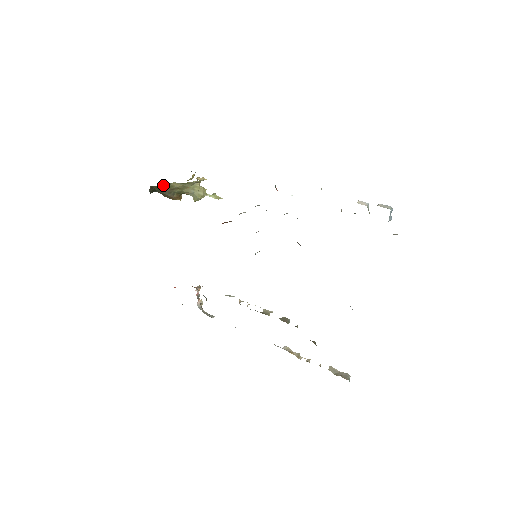
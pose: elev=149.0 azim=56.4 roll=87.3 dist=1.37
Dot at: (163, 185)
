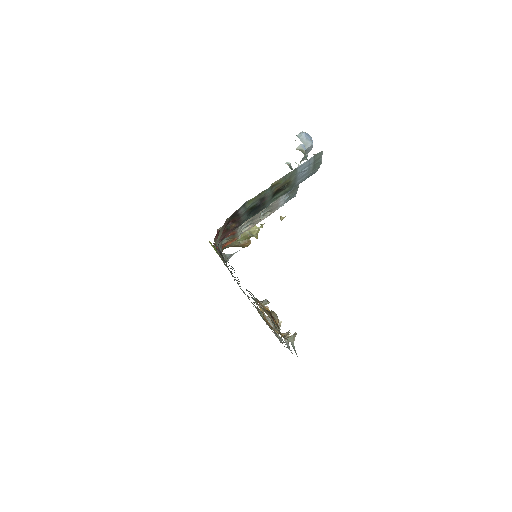
Dot at: occluded
